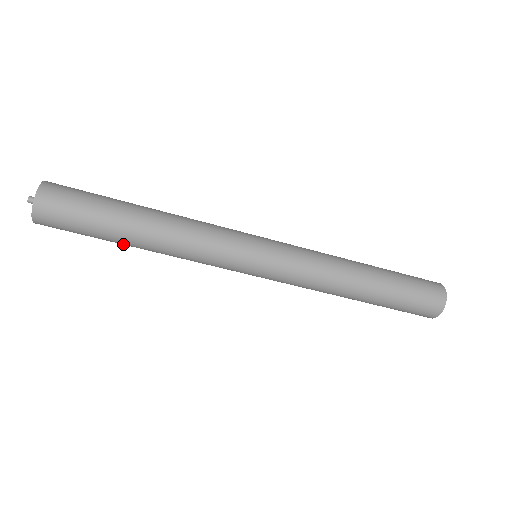
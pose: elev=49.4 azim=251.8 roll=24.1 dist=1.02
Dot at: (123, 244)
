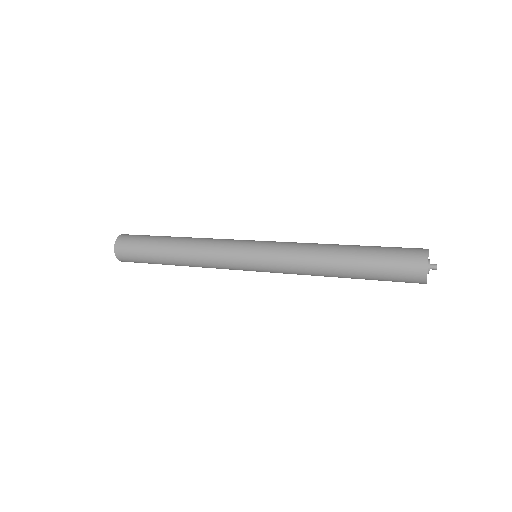
Dot at: occluded
